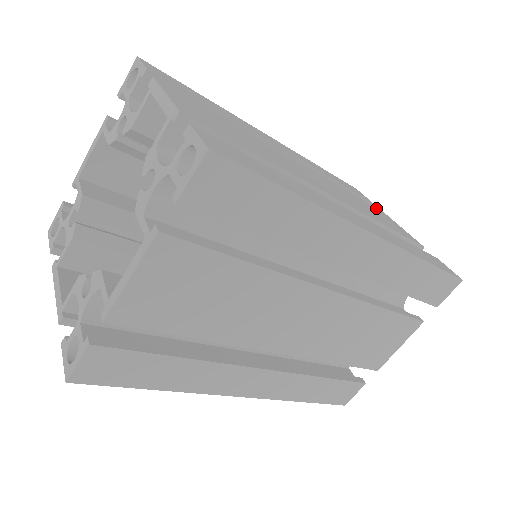
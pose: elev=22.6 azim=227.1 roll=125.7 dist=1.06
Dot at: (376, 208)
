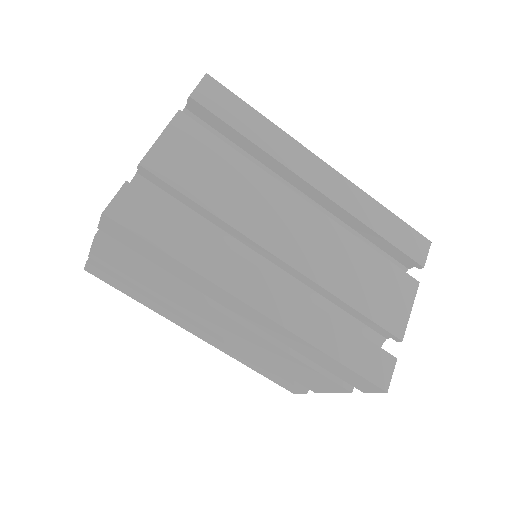
Dot at: occluded
